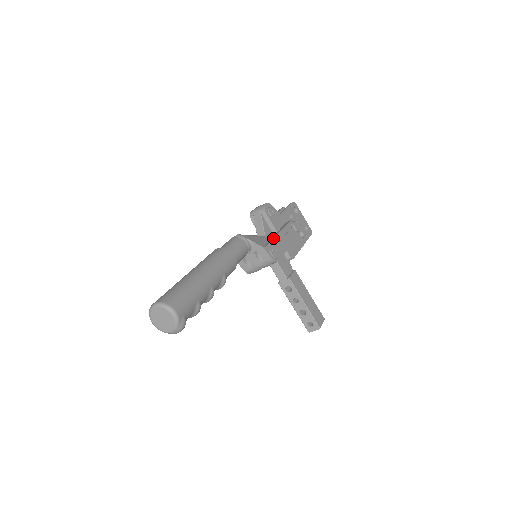
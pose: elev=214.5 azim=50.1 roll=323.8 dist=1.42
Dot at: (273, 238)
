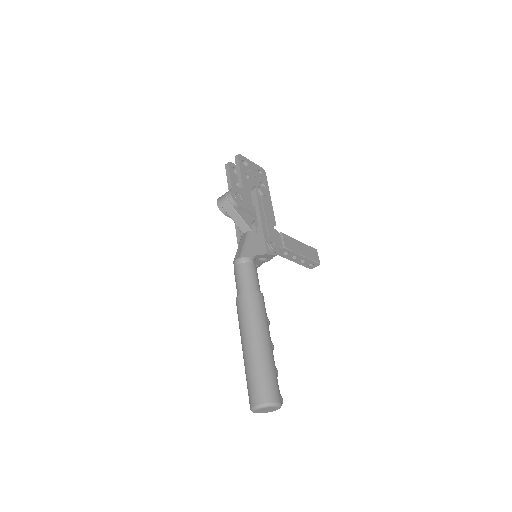
Dot at: (263, 232)
